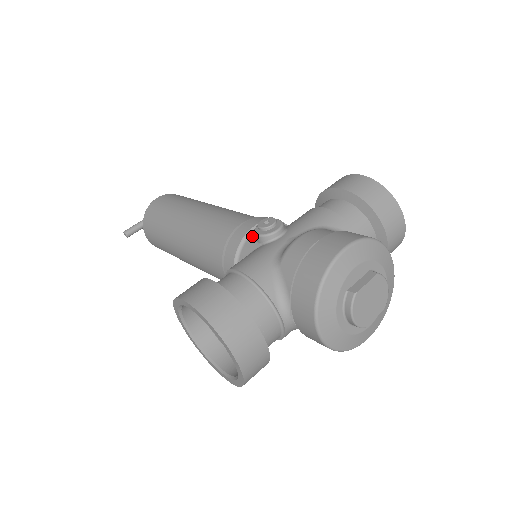
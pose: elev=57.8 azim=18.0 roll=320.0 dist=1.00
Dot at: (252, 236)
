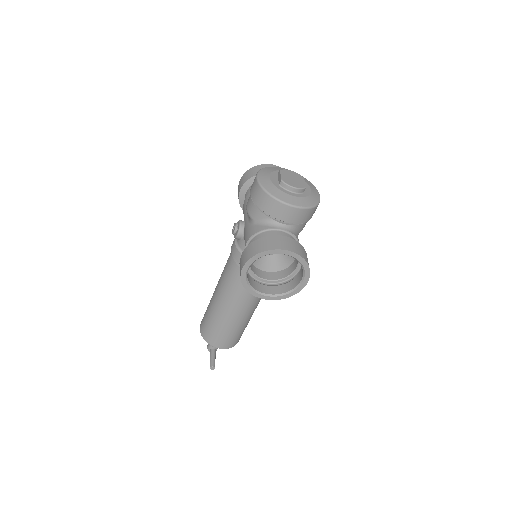
Dot at: (238, 243)
